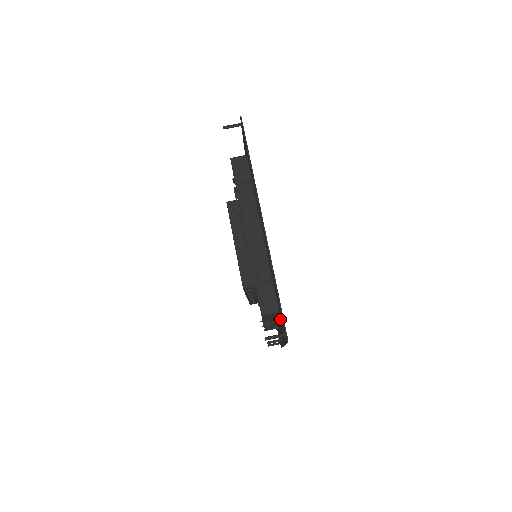
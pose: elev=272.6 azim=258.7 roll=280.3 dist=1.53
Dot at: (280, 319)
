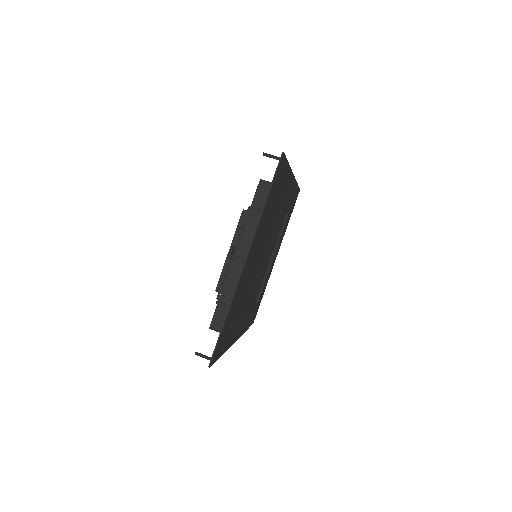
Dot at: (227, 335)
